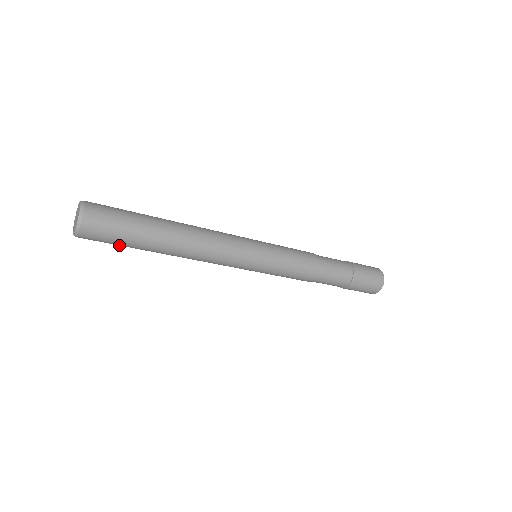
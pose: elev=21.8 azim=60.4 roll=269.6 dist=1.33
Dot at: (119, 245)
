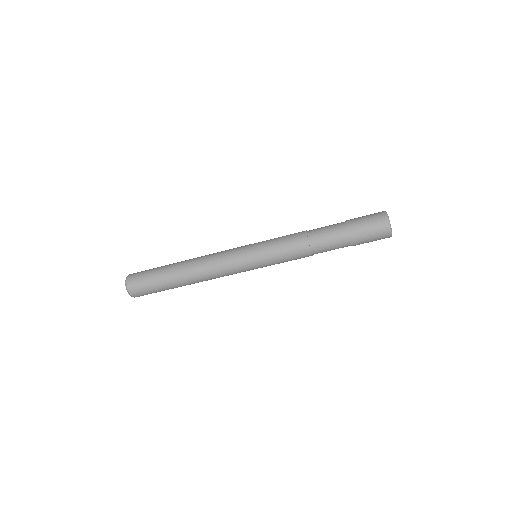
Dot at: (157, 291)
